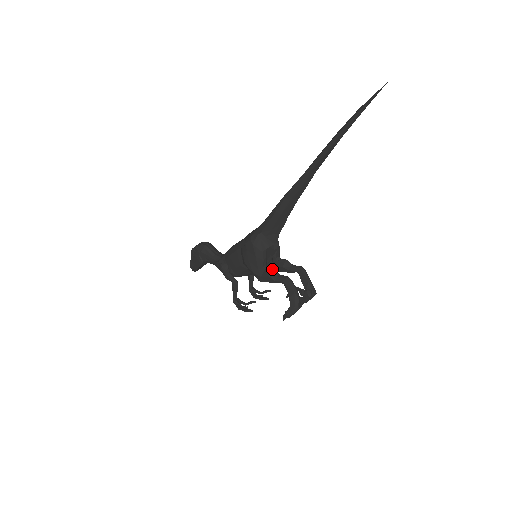
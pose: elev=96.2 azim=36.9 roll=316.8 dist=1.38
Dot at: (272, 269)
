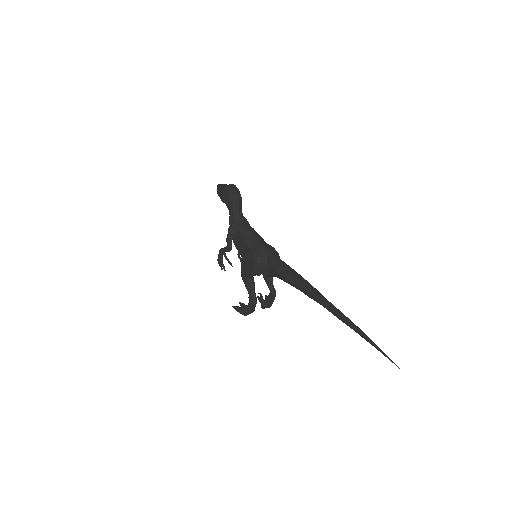
Dot at: (253, 284)
